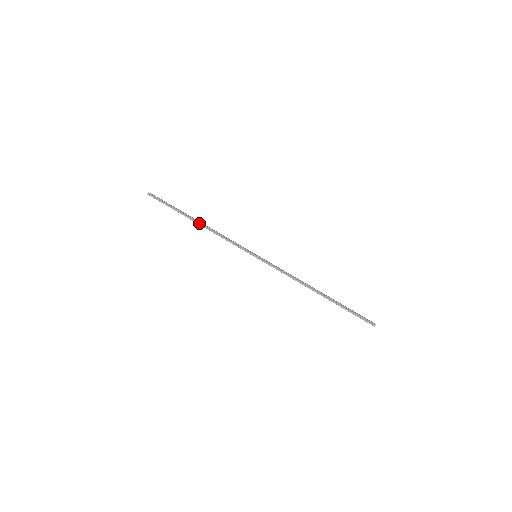
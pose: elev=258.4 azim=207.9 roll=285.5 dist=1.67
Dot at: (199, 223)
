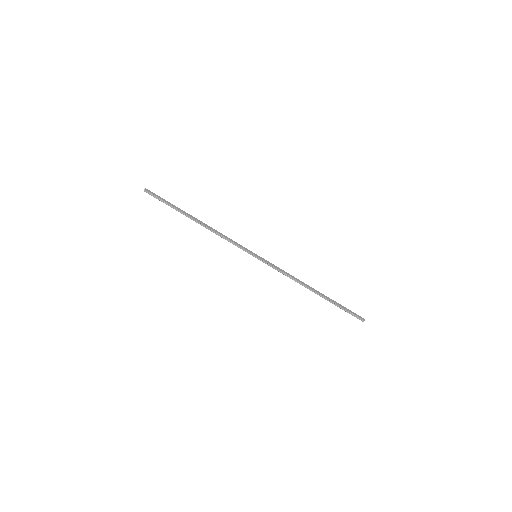
Dot at: (199, 223)
